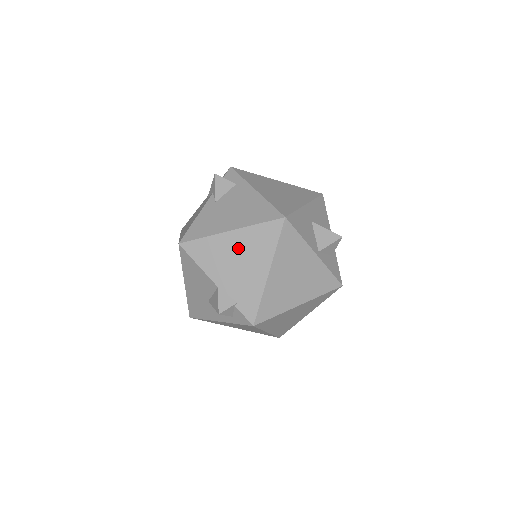
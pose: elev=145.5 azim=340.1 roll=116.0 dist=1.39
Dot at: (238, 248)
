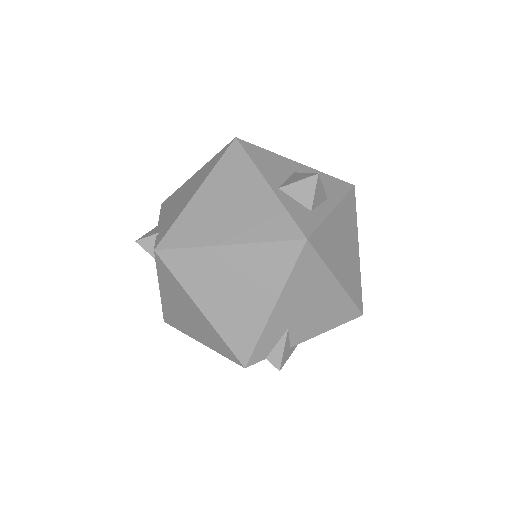
Dot at: (191, 184)
